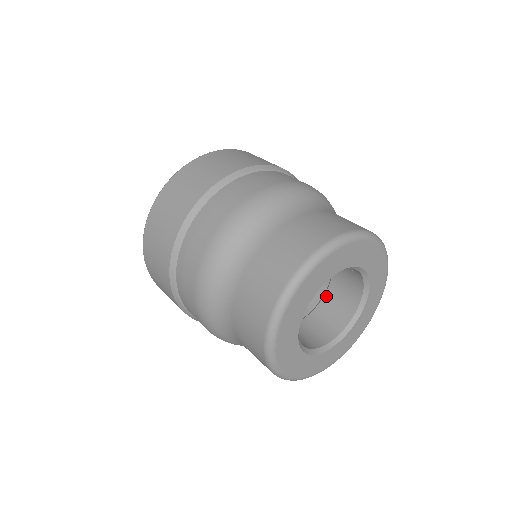
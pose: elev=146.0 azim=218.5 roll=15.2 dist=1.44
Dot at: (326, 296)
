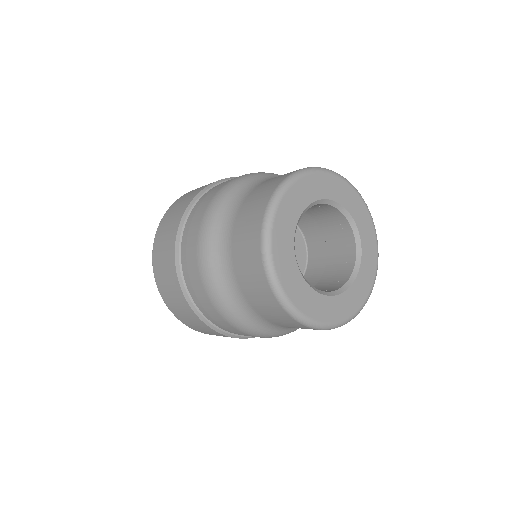
Dot at: (327, 265)
